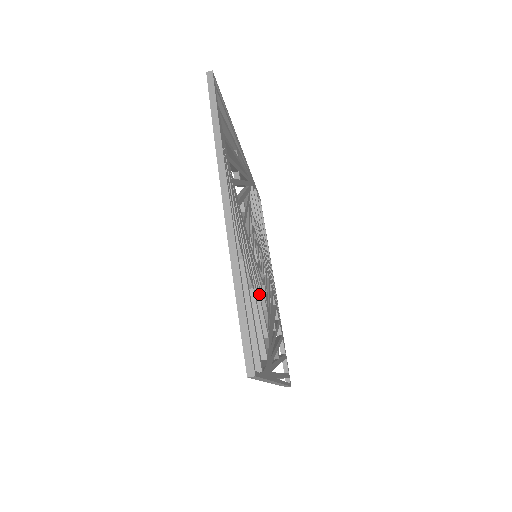
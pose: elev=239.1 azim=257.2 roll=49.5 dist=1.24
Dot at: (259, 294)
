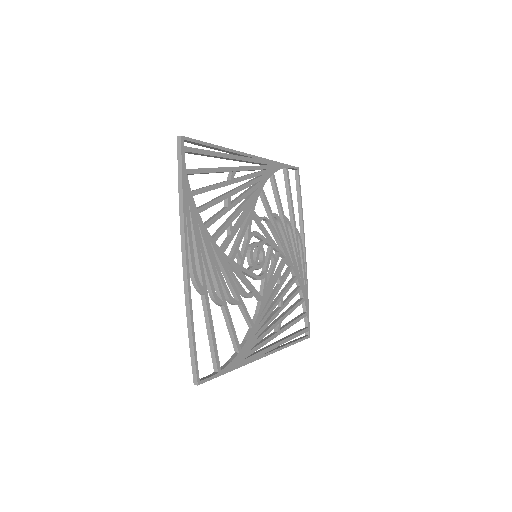
Dot at: (241, 300)
